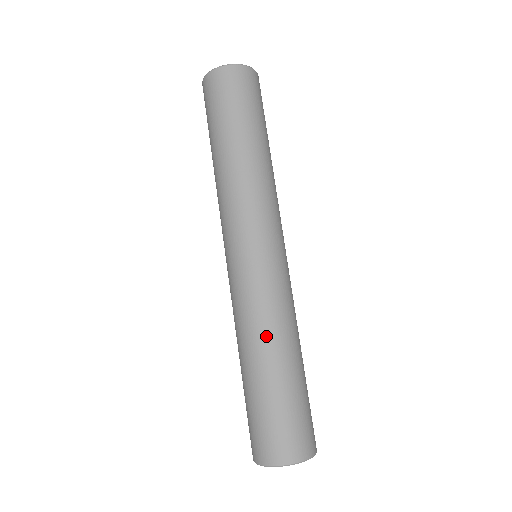
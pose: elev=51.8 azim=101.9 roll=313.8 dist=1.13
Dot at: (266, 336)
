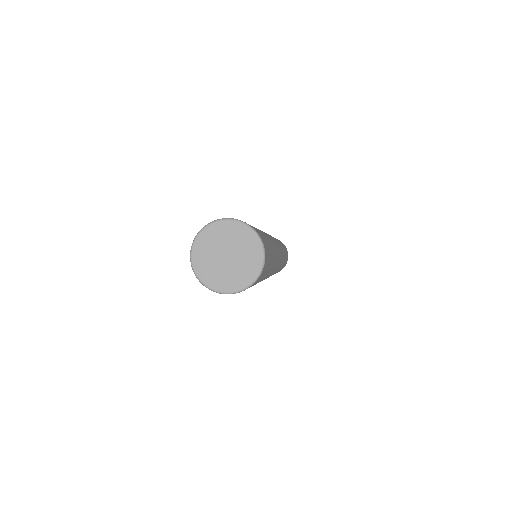
Dot at: occluded
